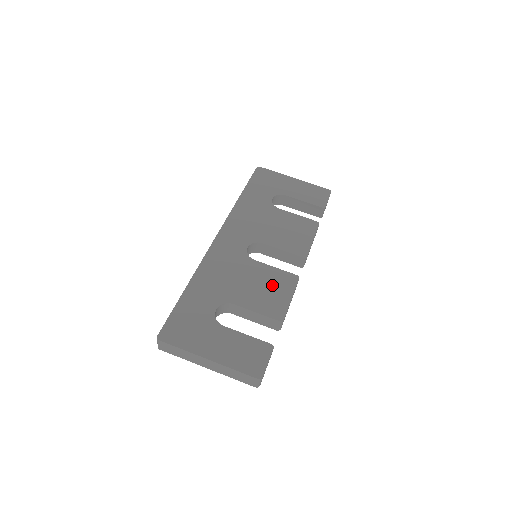
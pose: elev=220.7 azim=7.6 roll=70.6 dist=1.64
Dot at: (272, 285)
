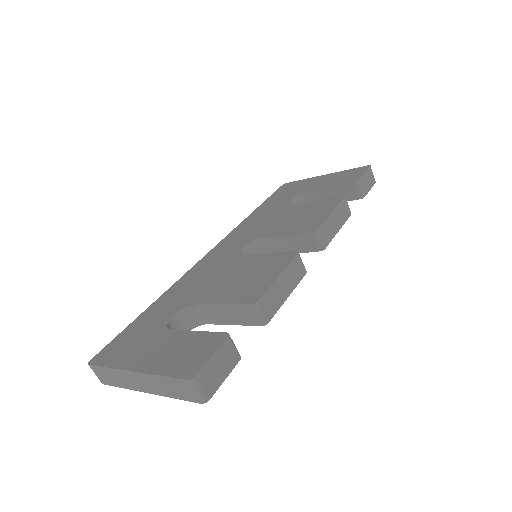
Dot at: (257, 271)
